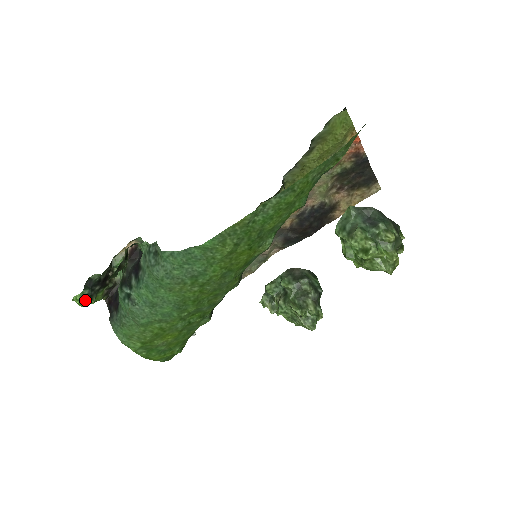
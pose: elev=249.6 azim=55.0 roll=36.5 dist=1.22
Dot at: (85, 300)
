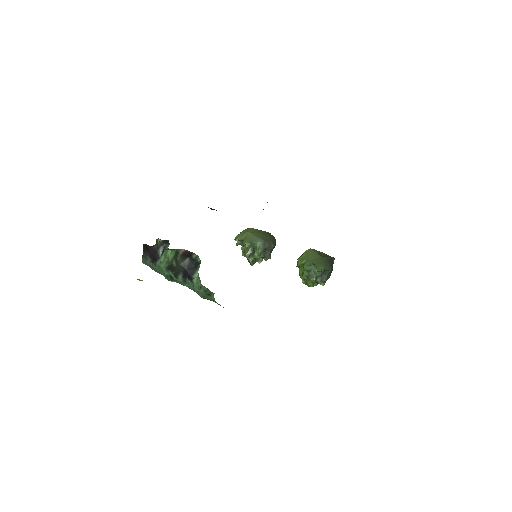
Dot at: occluded
